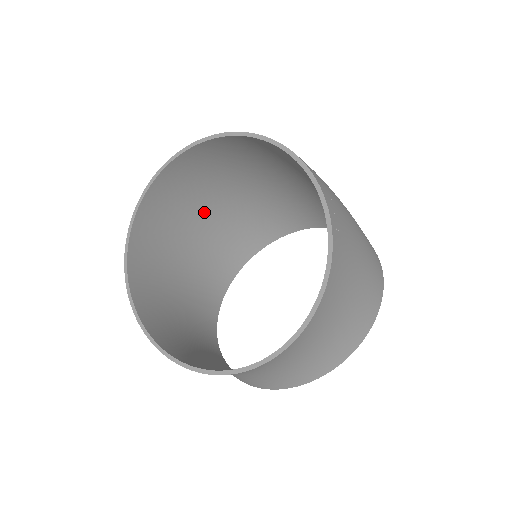
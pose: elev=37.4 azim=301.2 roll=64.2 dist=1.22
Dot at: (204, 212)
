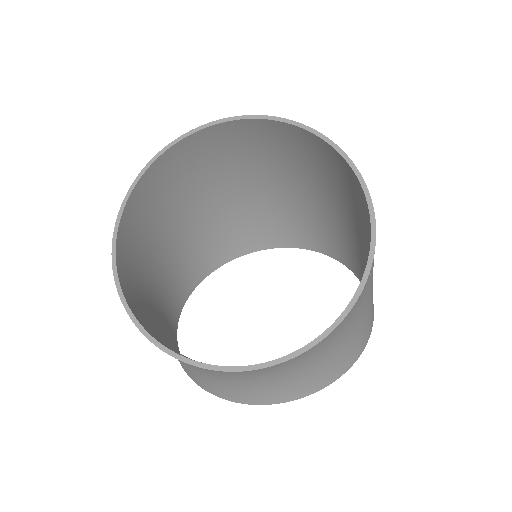
Dot at: (203, 198)
